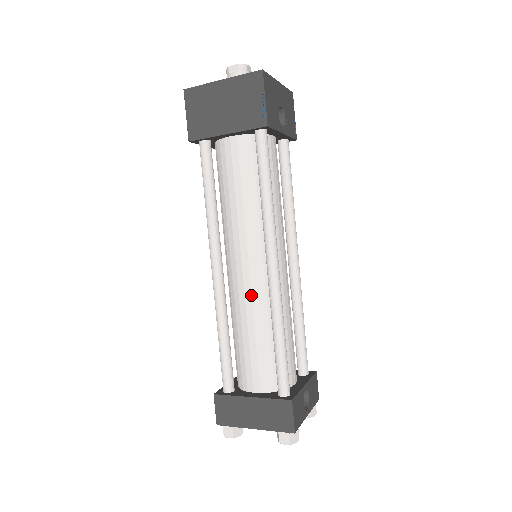
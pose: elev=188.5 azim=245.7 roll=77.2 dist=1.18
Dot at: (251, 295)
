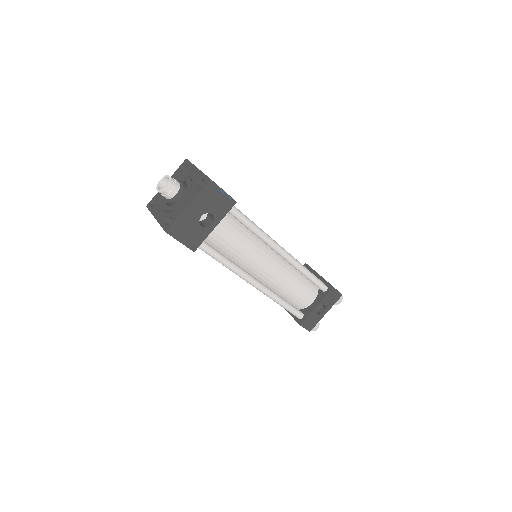
Dot at: occluded
